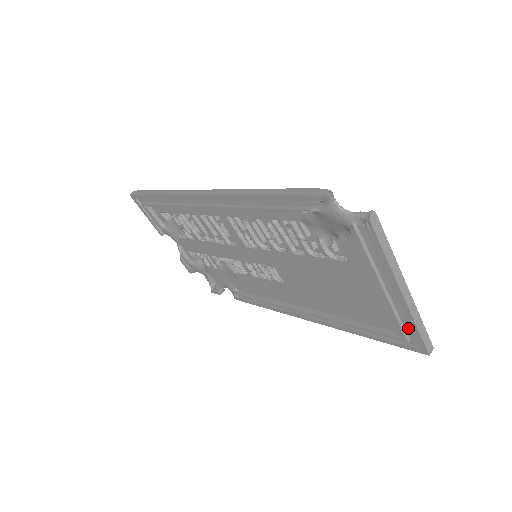
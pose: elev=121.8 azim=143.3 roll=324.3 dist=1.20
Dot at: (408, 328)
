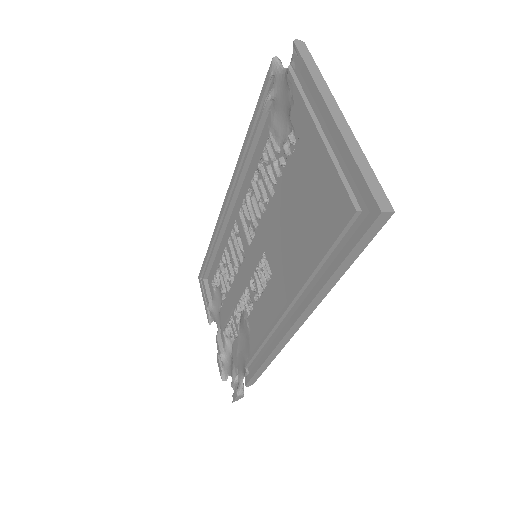
Dot at: (354, 185)
